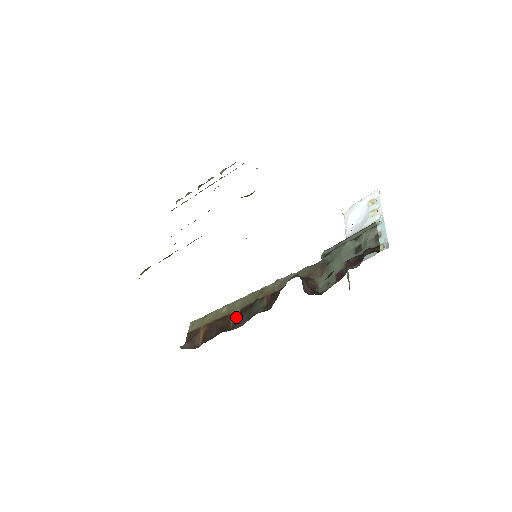
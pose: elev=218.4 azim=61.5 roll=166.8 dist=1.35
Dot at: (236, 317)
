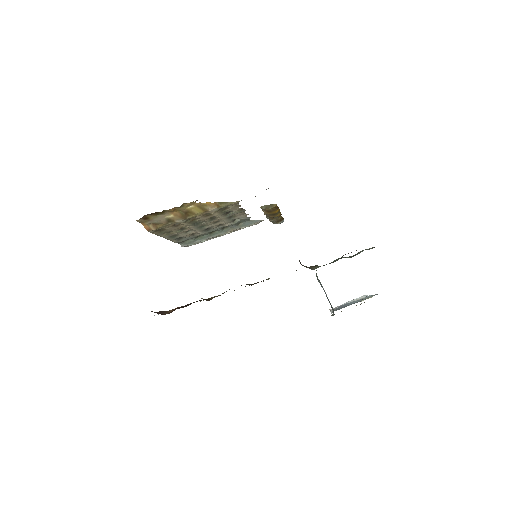
Dot at: occluded
